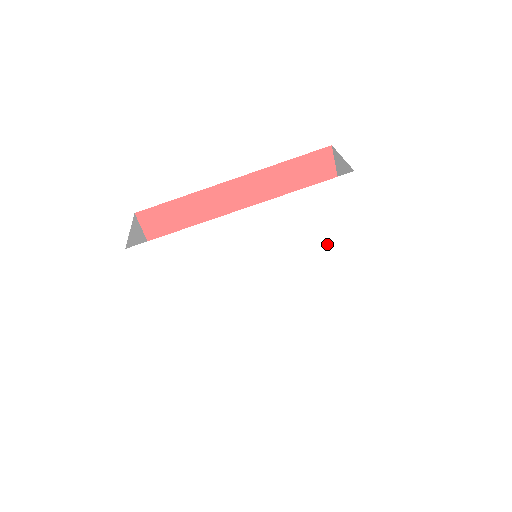
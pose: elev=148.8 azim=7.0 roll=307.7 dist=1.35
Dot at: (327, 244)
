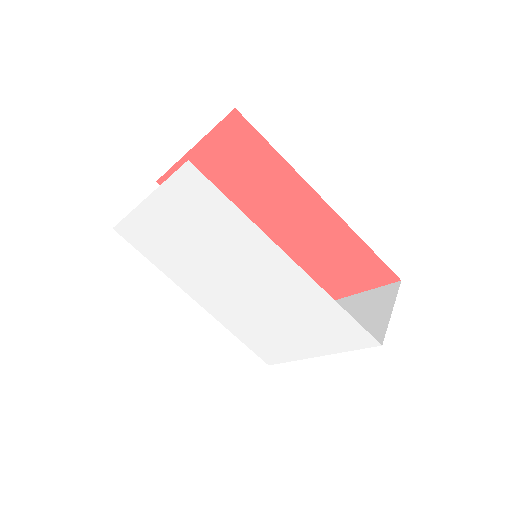
Dot at: (300, 331)
